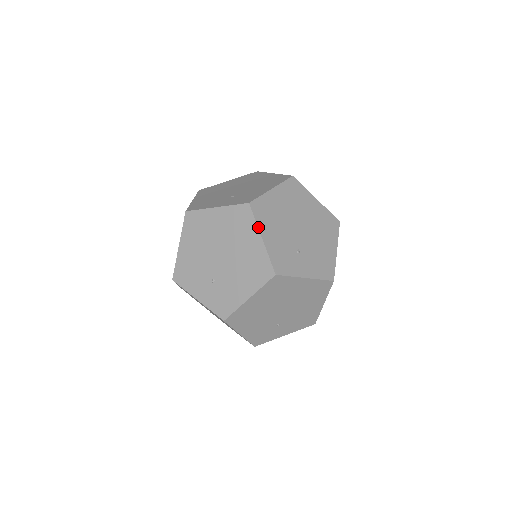
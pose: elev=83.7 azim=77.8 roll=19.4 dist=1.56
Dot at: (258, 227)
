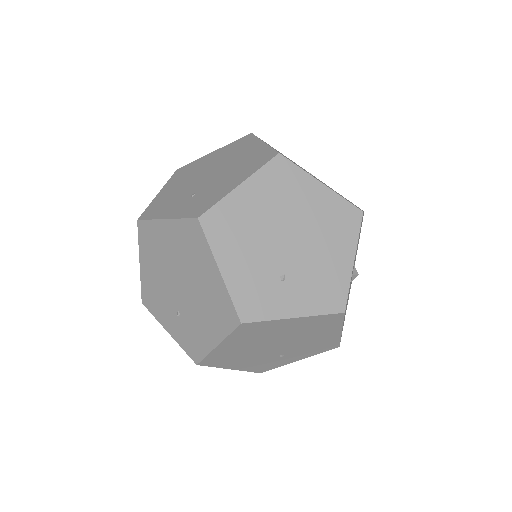
Dot at: (260, 139)
